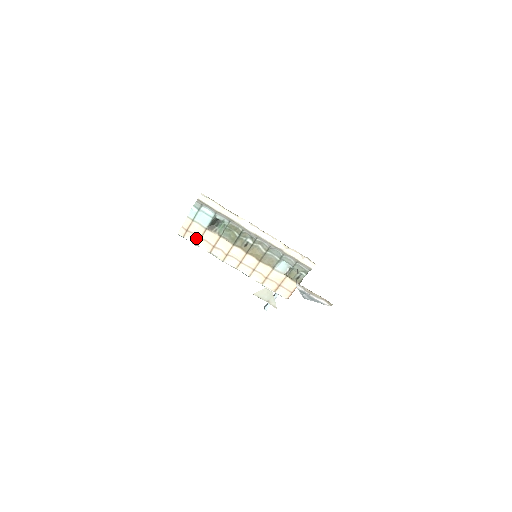
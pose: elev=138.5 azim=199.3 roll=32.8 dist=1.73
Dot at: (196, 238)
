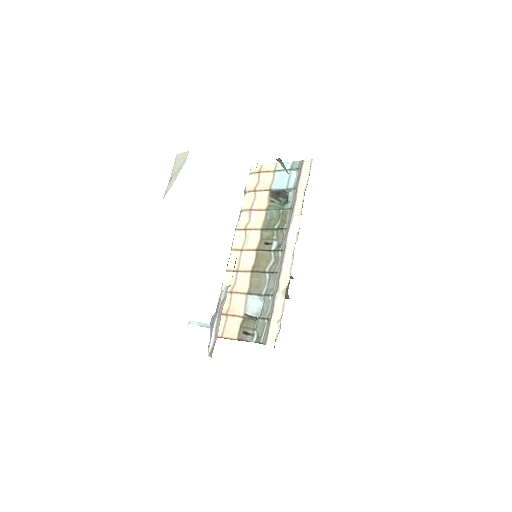
Dot at: (254, 186)
